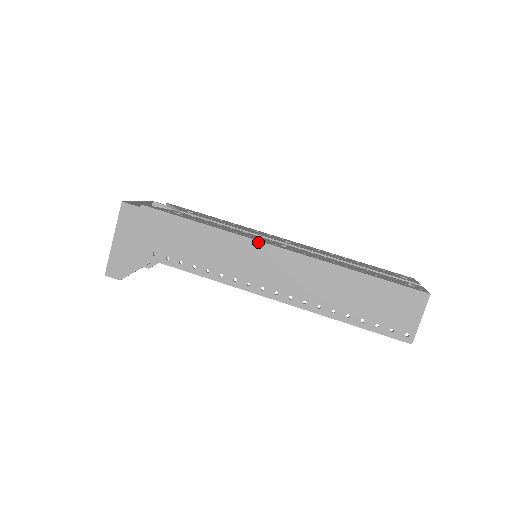
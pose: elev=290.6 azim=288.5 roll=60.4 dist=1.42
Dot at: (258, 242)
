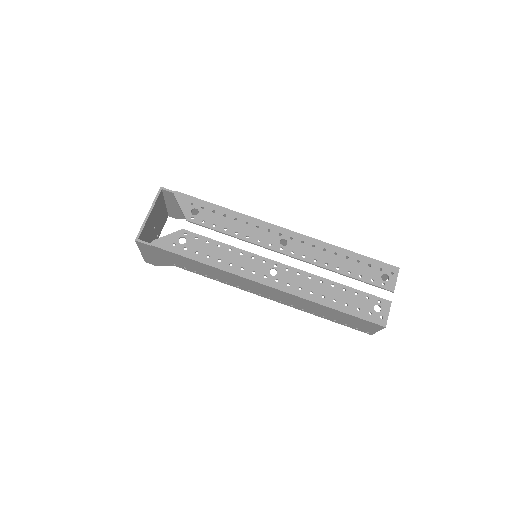
Dot at: (249, 280)
